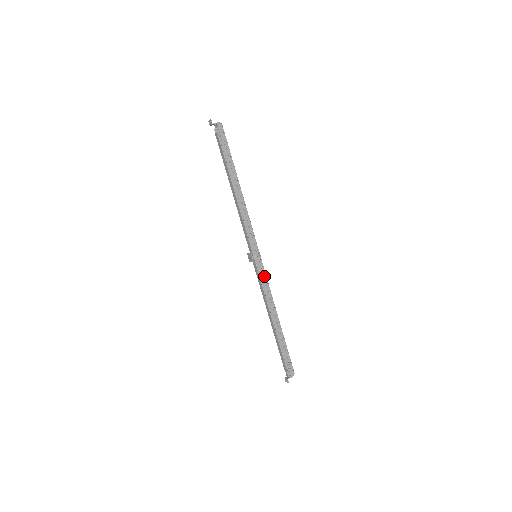
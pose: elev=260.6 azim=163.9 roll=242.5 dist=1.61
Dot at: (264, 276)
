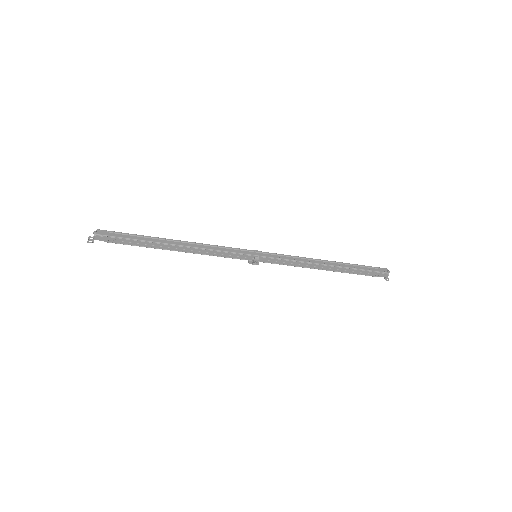
Dot at: (280, 261)
